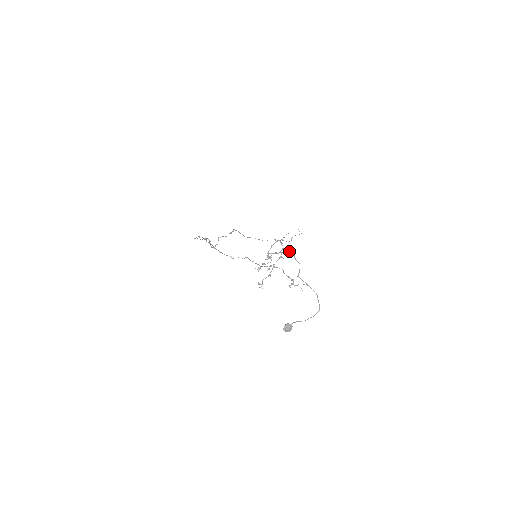
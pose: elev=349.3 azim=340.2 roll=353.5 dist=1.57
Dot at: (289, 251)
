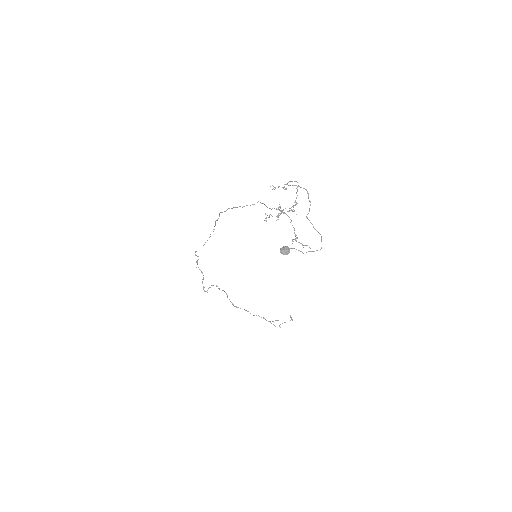
Dot at: (305, 189)
